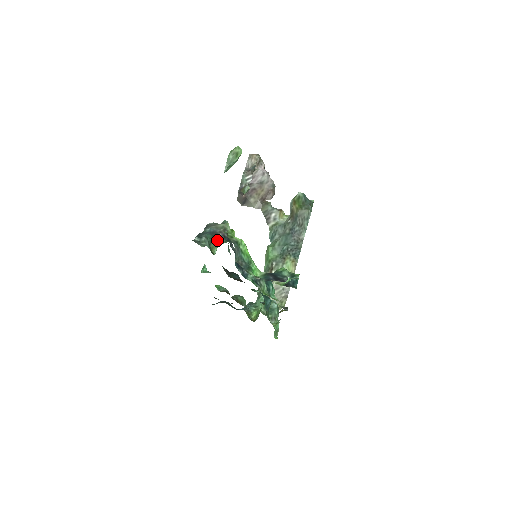
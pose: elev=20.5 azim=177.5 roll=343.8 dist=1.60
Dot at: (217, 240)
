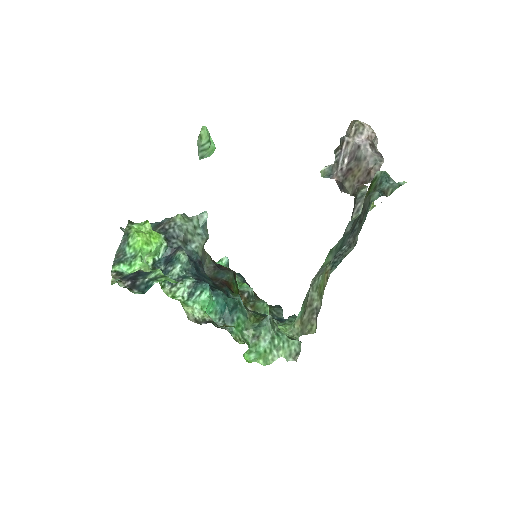
Dot at: occluded
